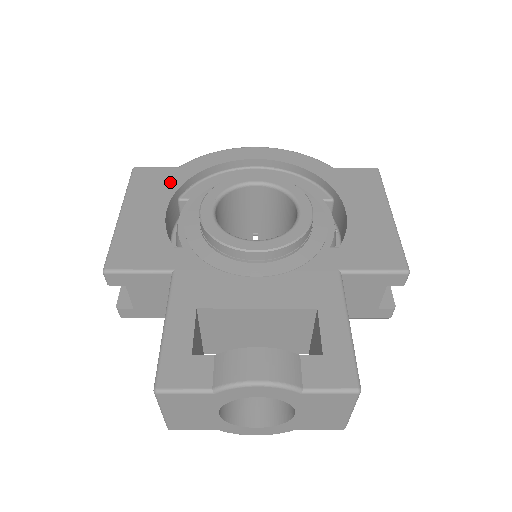
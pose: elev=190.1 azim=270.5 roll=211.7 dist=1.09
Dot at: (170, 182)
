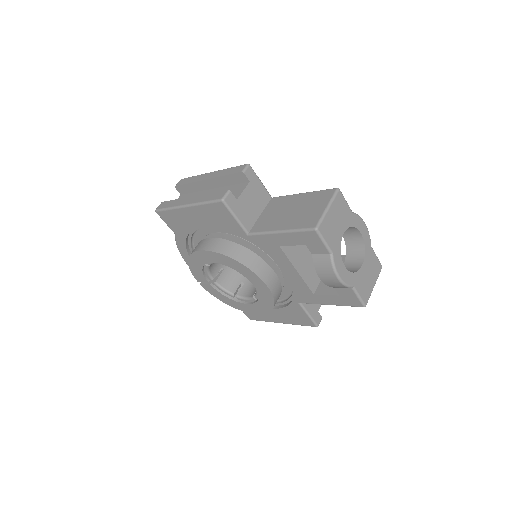
Dot at: occluded
